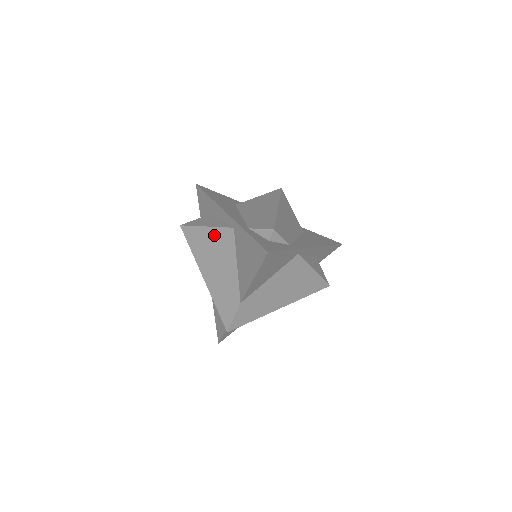
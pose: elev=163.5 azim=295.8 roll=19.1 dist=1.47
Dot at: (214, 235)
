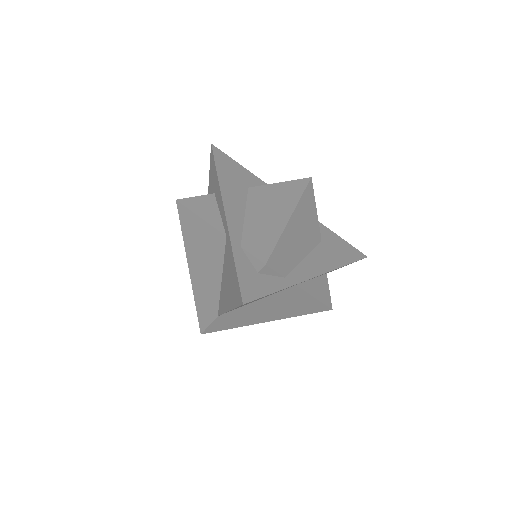
Dot at: (206, 232)
